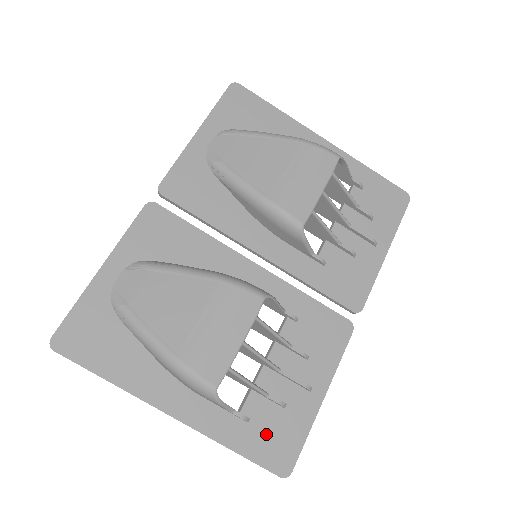
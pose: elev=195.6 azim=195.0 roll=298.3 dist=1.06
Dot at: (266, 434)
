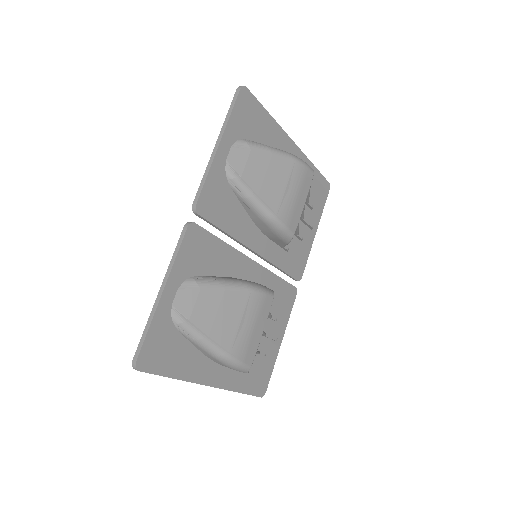
Dot at: (256, 376)
